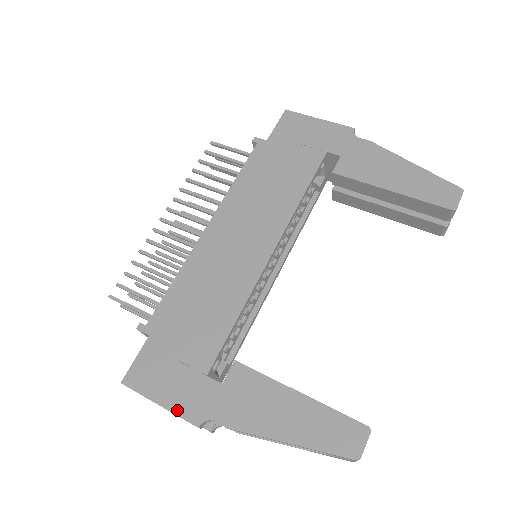
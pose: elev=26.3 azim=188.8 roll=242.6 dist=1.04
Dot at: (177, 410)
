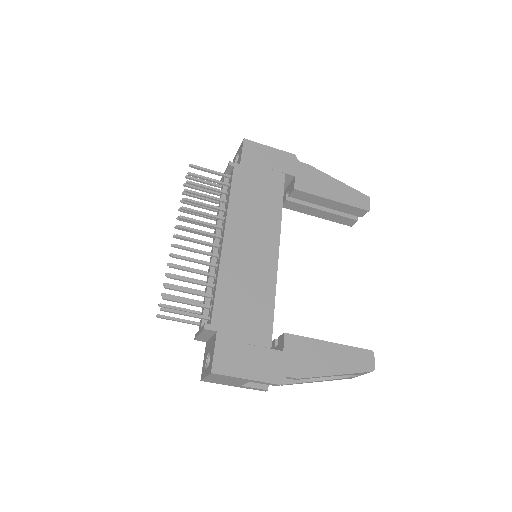
Dot at: (262, 378)
